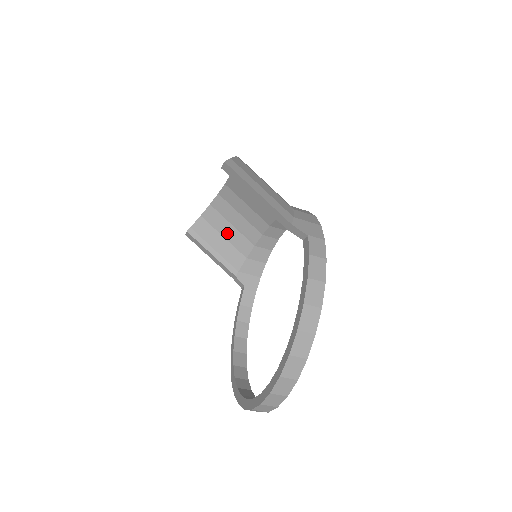
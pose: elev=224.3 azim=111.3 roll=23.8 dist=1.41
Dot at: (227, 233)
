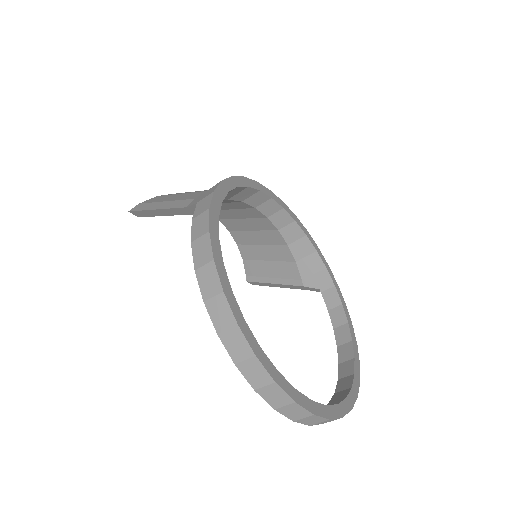
Dot at: (266, 255)
